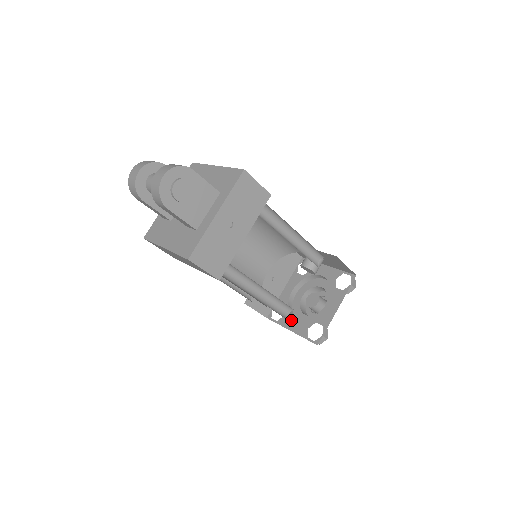
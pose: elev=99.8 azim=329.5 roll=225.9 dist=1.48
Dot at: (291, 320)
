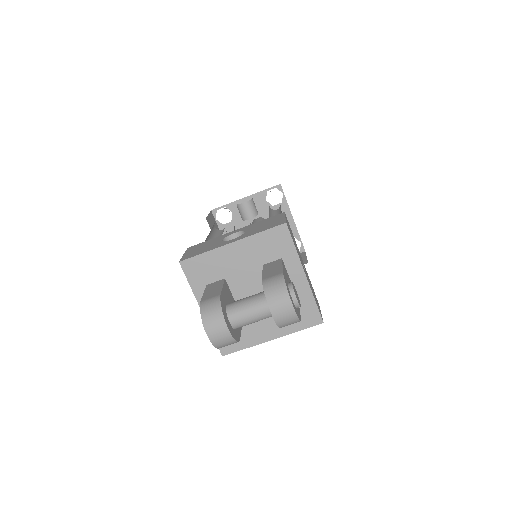
Dot at: occluded
